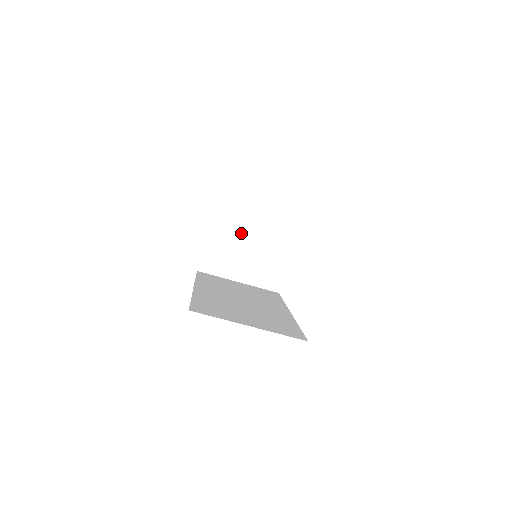
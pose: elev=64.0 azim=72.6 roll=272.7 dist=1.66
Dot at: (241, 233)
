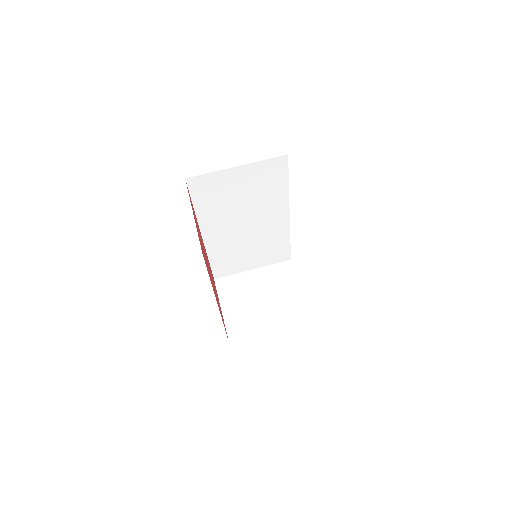
Dot at: (249, 294)
